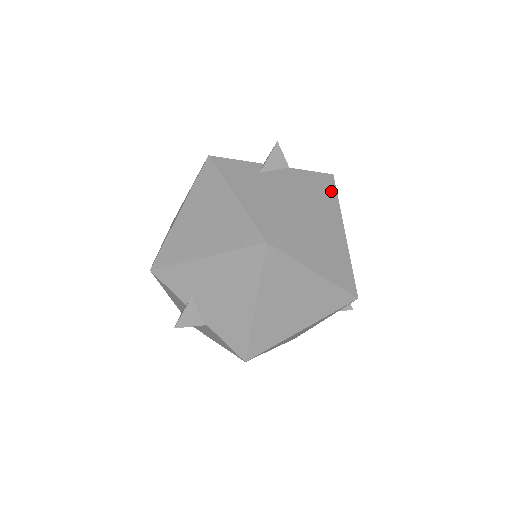
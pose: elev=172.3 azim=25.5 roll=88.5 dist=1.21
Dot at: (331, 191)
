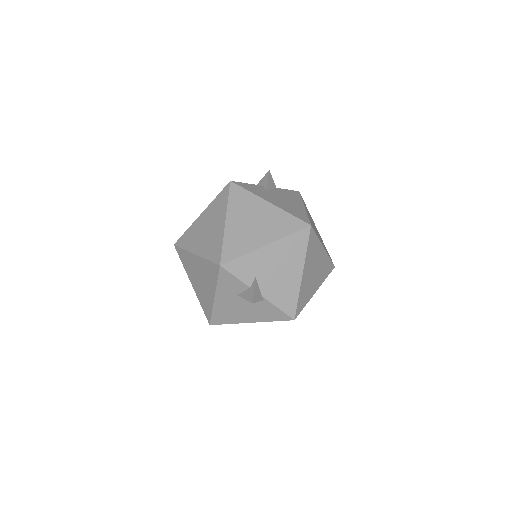
Dot at: occluded
